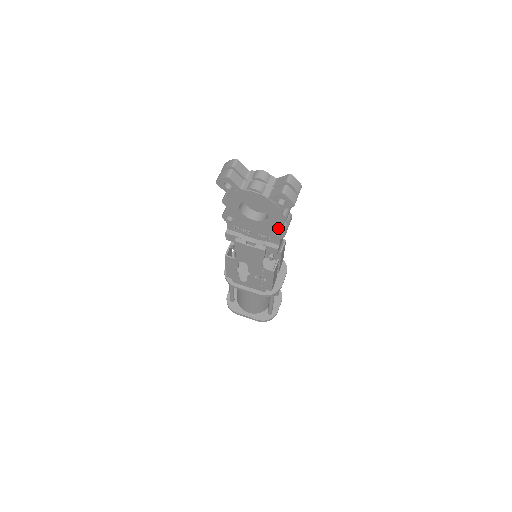
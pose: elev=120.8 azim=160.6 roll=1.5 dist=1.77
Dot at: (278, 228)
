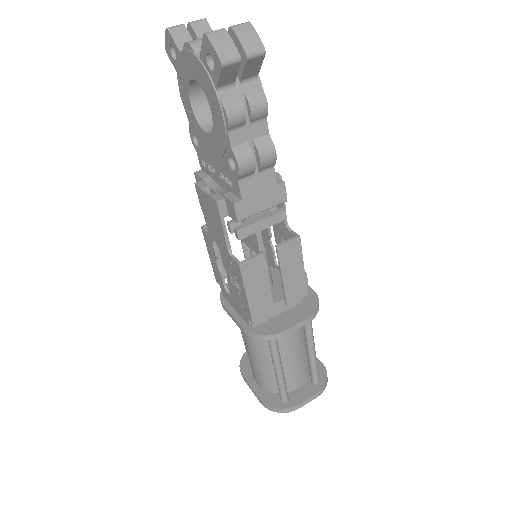
Dot at: (228, 147)
